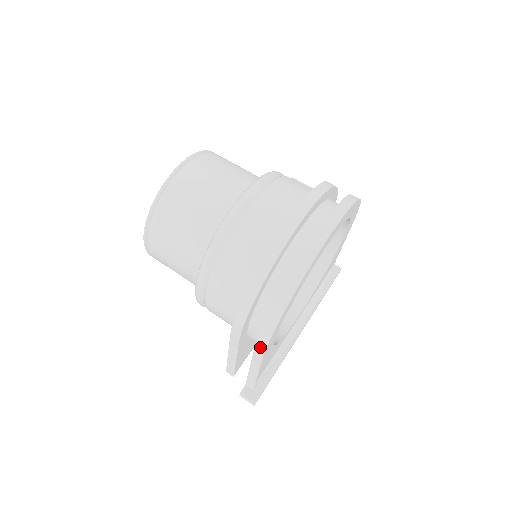
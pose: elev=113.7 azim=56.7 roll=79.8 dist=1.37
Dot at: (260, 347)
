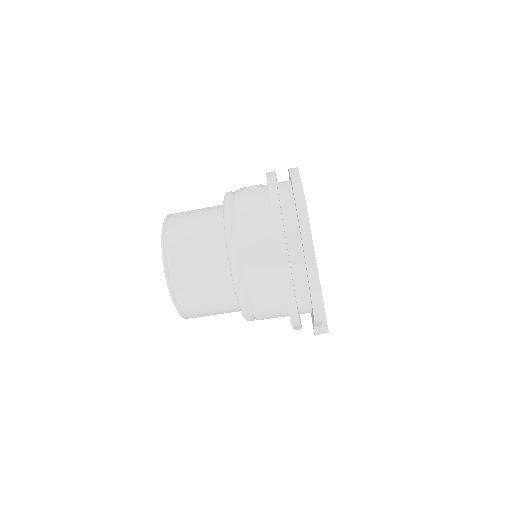
Dot at: (318, 322)
